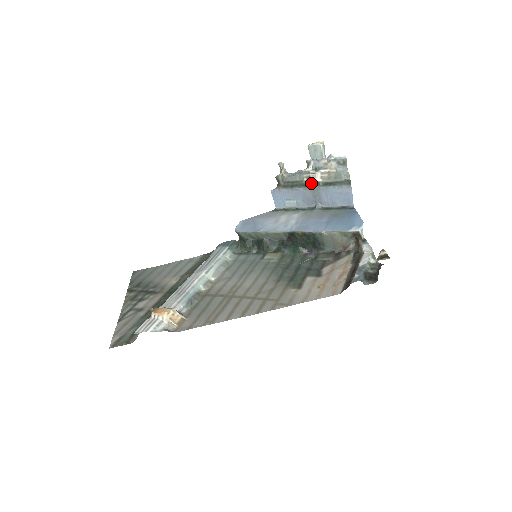
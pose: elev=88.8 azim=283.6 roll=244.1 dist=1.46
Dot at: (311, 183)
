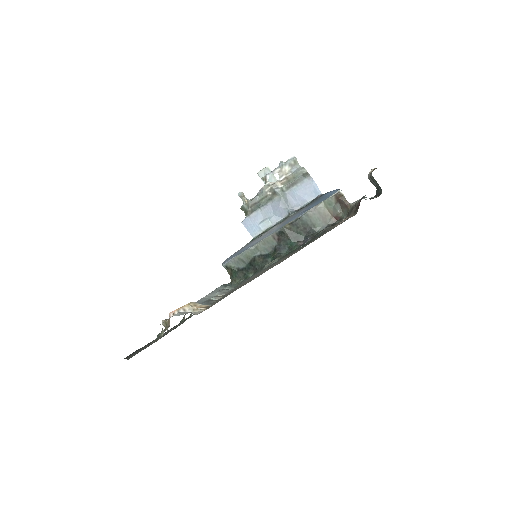
Dot at: (275, 192)
